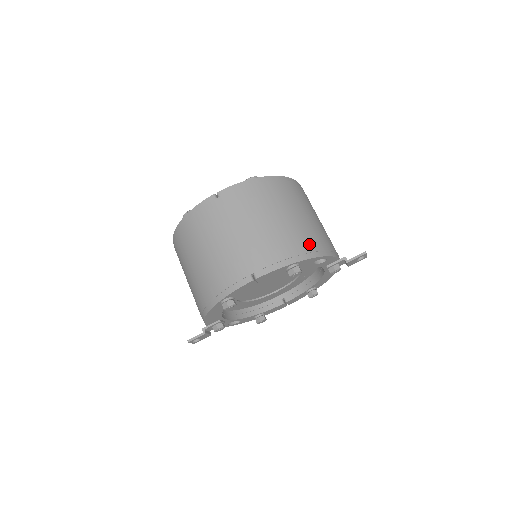
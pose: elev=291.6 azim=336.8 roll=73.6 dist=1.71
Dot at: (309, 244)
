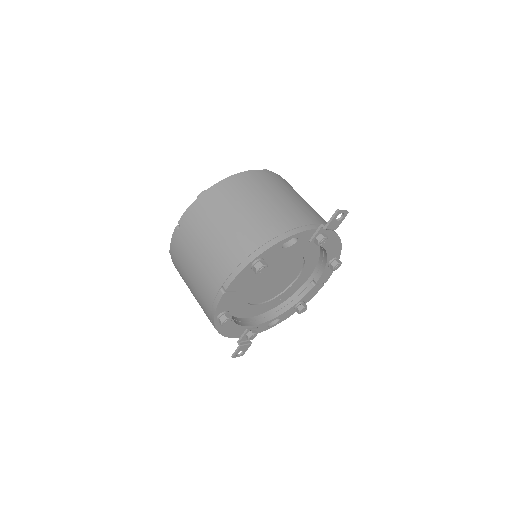
Dot at: (265, 234)
